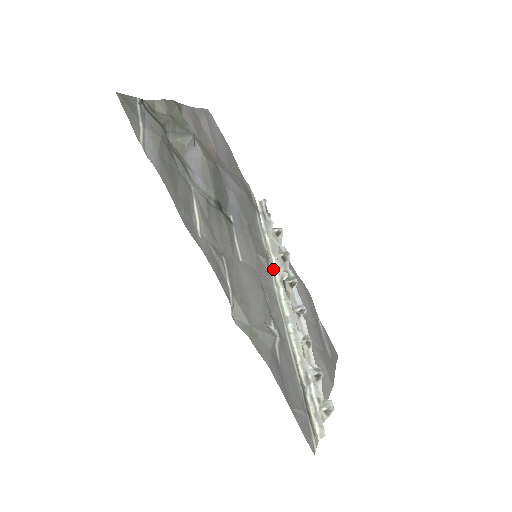
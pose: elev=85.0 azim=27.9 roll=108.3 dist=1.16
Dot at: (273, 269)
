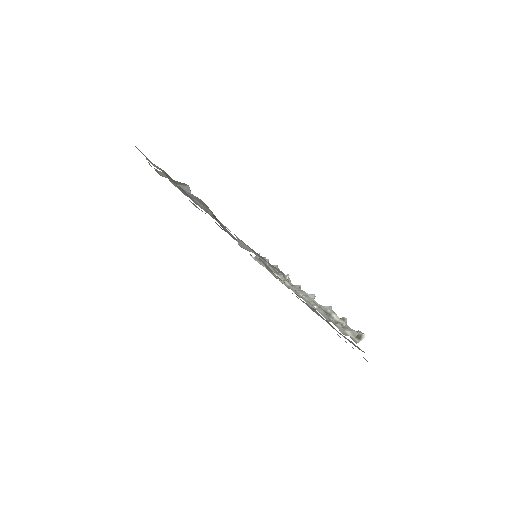
Dot at: occluded
